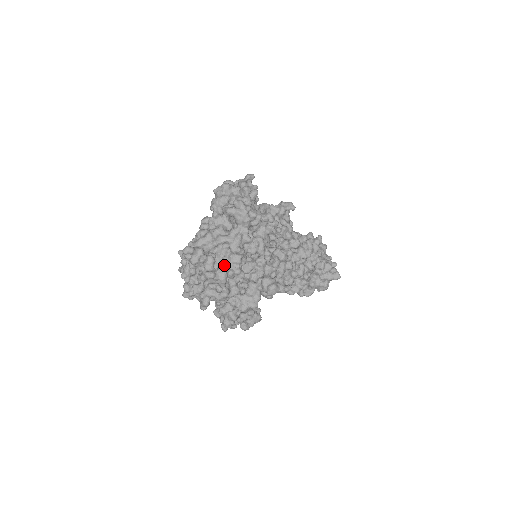
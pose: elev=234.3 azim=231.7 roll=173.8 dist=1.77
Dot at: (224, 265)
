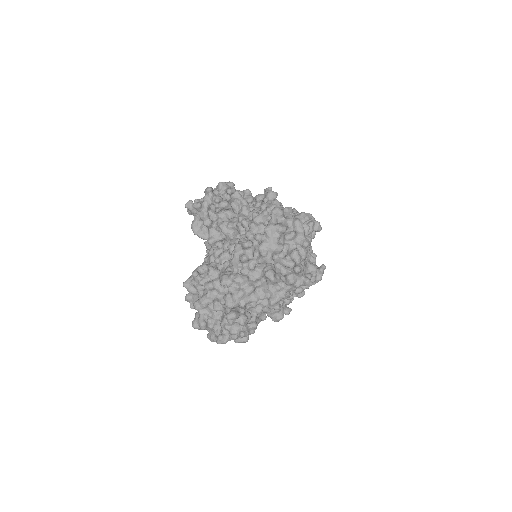
Dot at: (256, 318)
